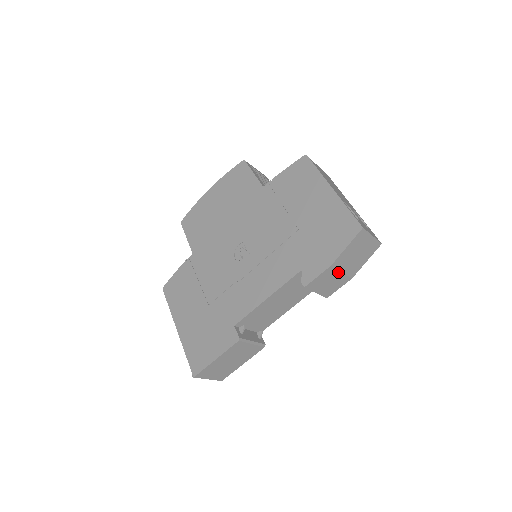
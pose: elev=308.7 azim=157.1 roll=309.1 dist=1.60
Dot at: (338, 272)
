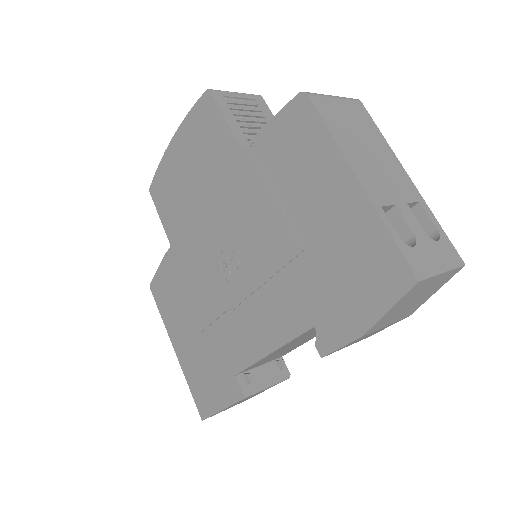
Dot at: (379, 328)
